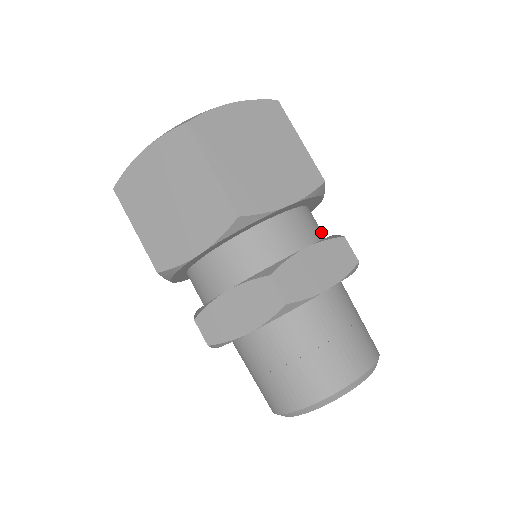
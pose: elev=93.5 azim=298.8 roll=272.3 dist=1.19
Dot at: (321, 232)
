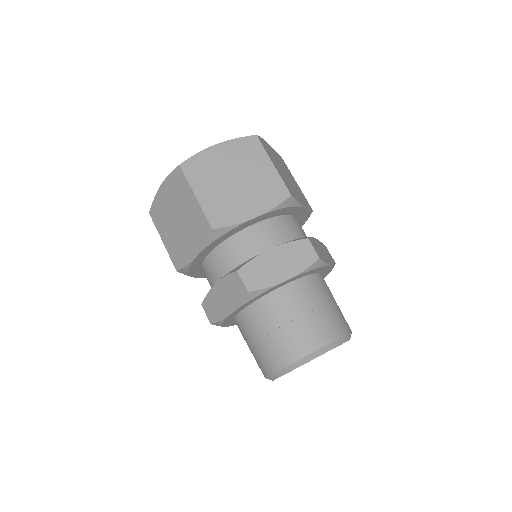
Dot at: (298, 235)
